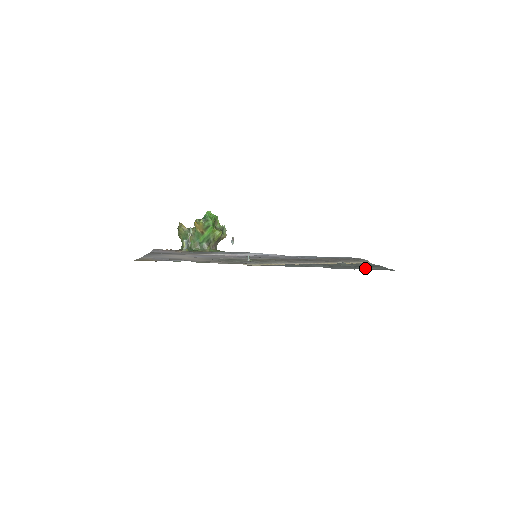
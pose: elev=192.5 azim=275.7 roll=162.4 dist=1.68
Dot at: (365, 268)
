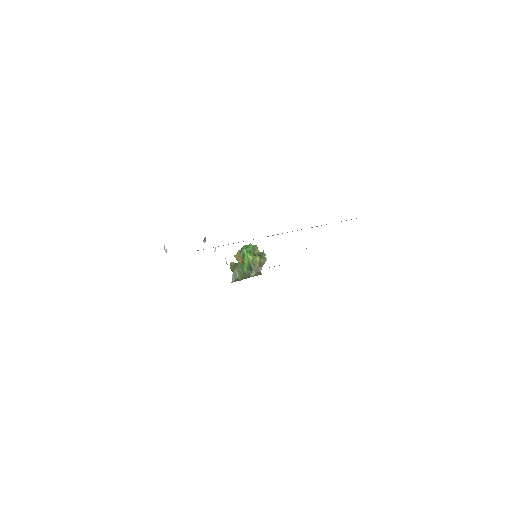
Dot at: occluded
